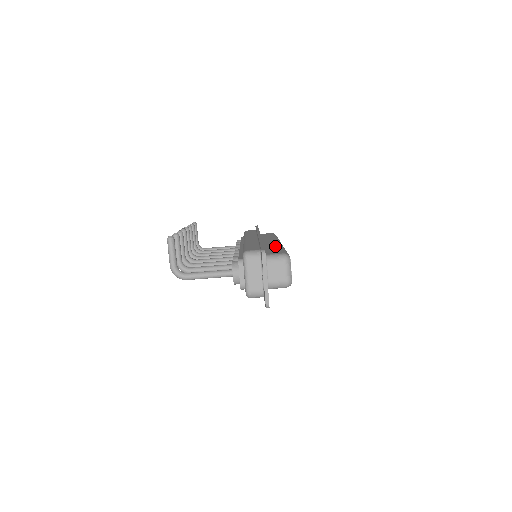
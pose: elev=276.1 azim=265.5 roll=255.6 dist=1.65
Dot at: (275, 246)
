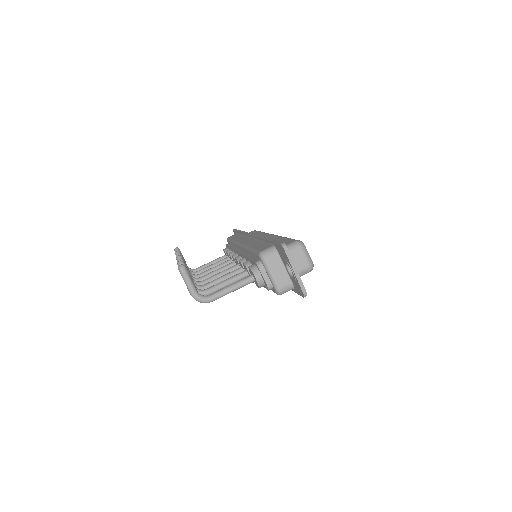
Dot at: (276, 239)
